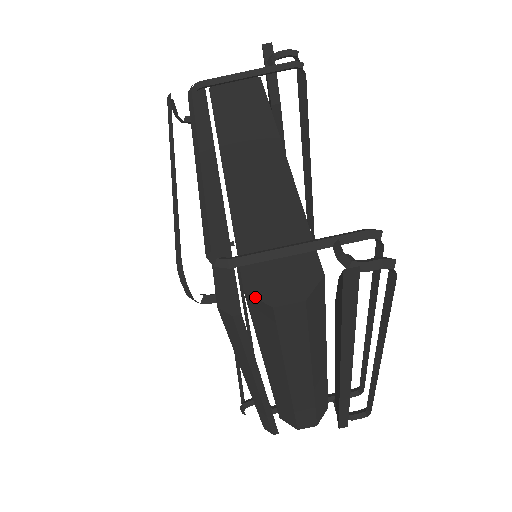
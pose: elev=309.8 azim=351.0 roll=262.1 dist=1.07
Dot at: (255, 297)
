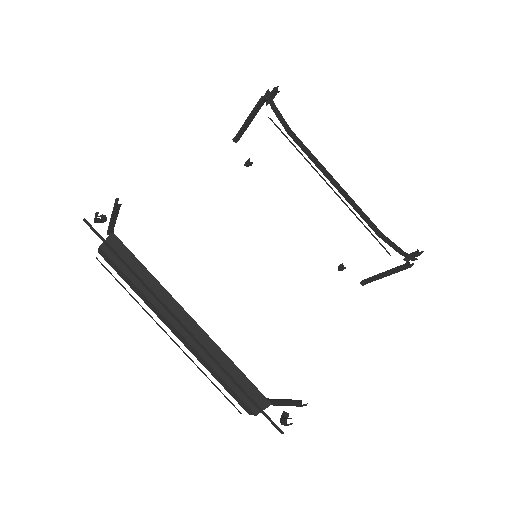
Dot at: occluded
